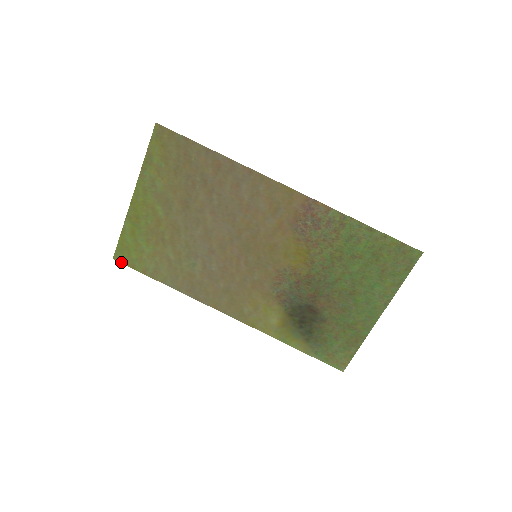
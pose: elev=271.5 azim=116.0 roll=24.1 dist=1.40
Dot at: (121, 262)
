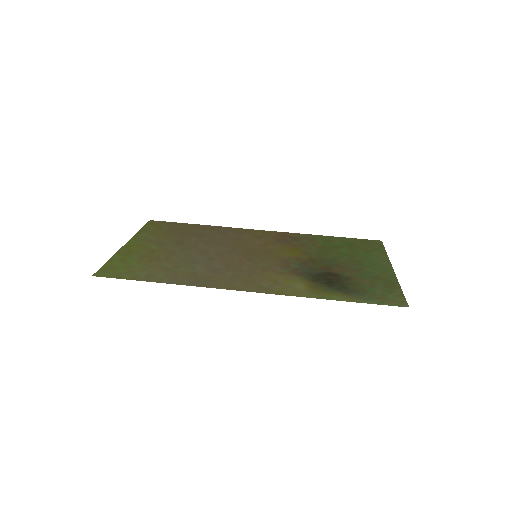
Dot at: occluded
